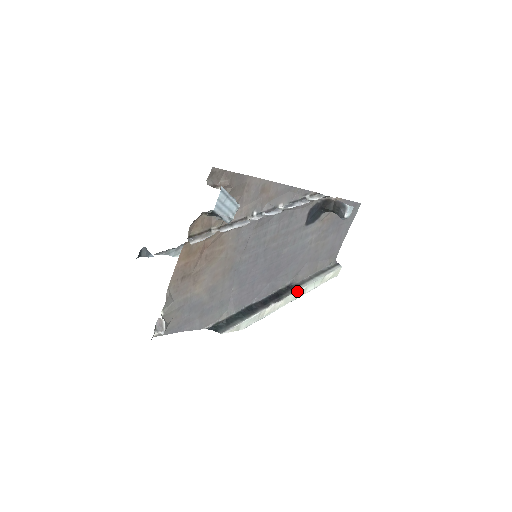
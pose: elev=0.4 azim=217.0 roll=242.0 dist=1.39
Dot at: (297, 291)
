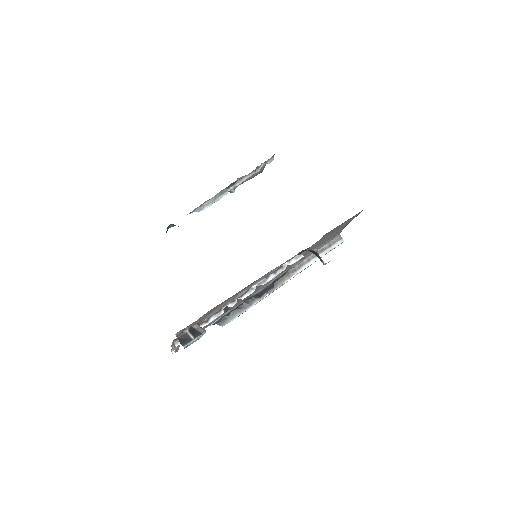
Dot at: (291, 278)
